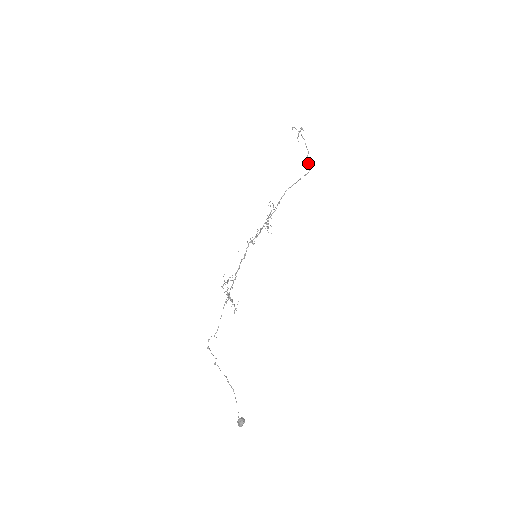
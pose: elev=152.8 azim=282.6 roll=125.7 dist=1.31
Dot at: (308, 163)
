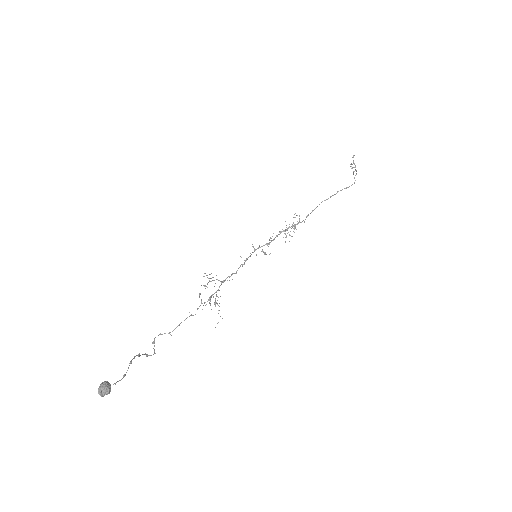
Dot at: occluded
